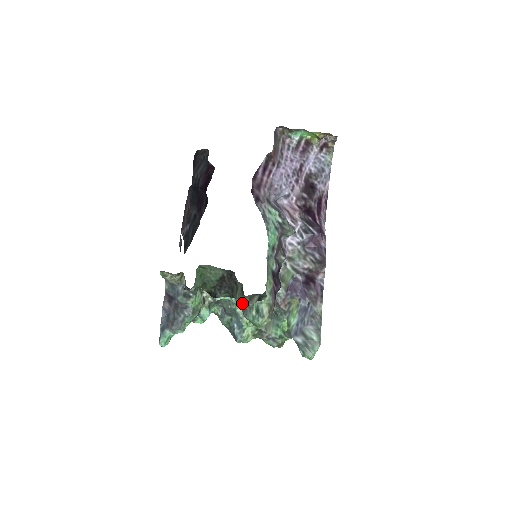
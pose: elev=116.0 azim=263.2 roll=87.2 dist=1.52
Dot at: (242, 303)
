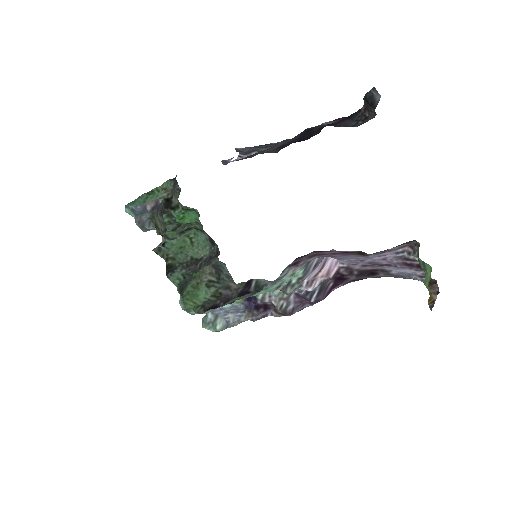
Dot at: (182, 298)
